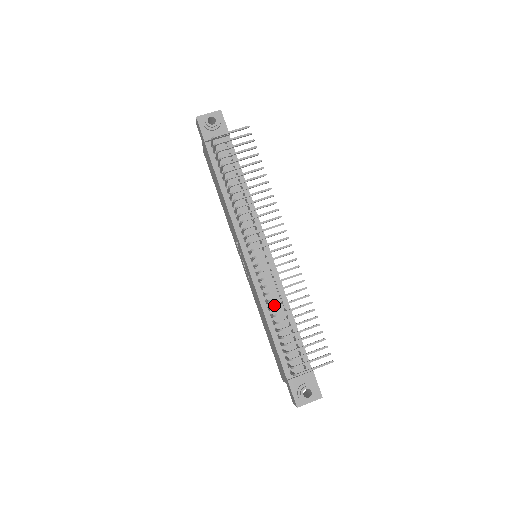
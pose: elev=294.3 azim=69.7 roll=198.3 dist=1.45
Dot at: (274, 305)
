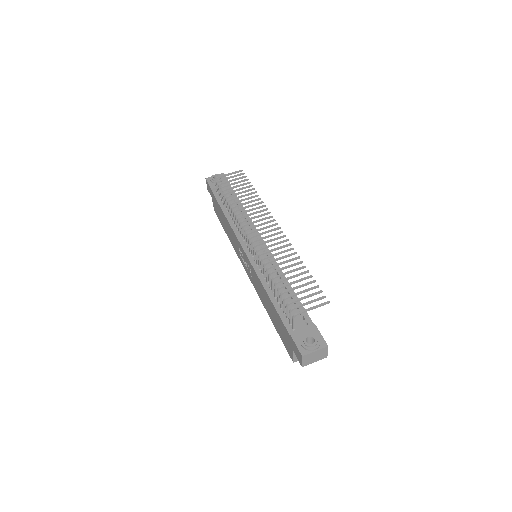
Dot at: occluded
